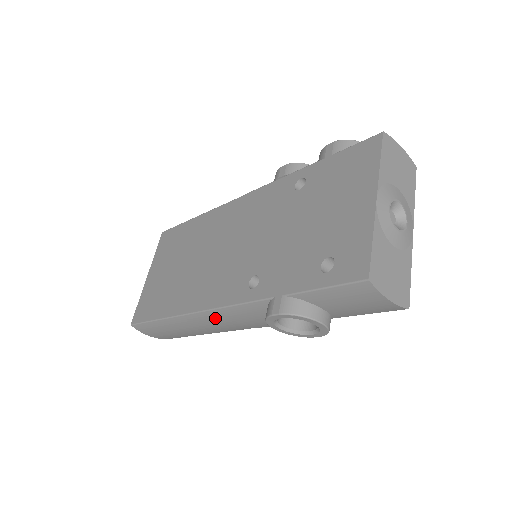
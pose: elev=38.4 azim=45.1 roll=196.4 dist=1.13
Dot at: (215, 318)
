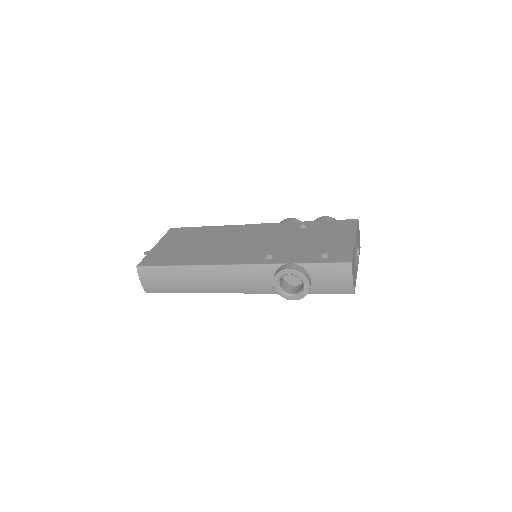
Dot at: (227, 273)
